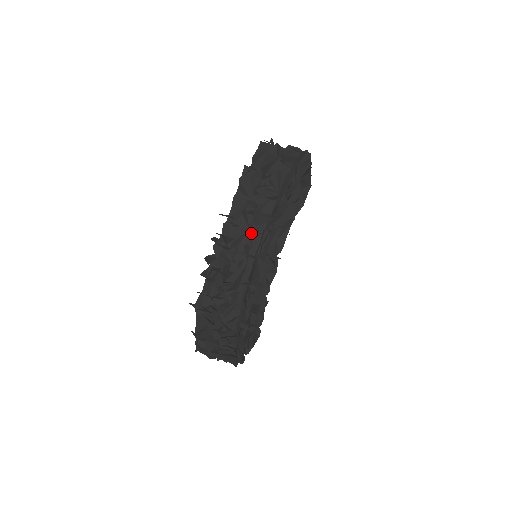
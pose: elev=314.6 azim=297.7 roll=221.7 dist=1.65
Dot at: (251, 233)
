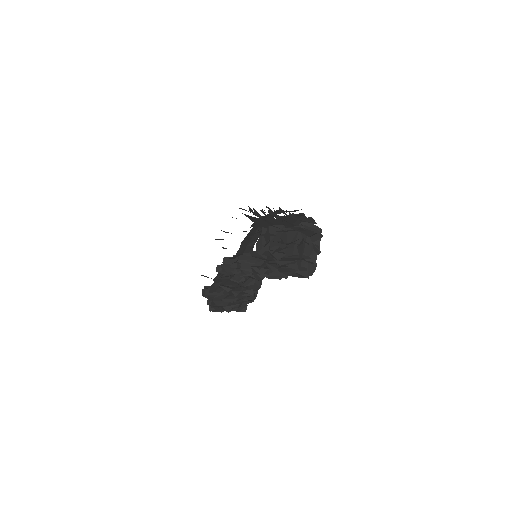
Dot at: occluded
